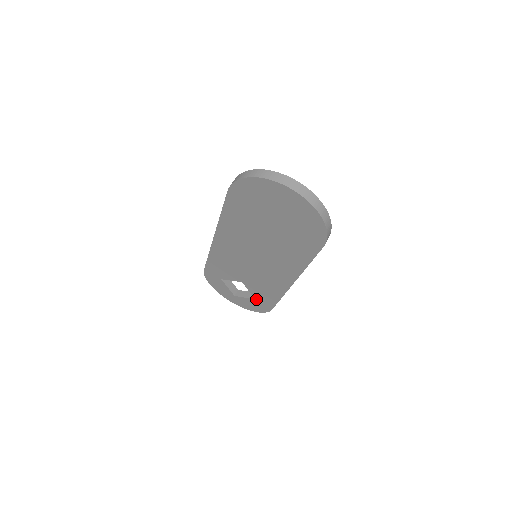
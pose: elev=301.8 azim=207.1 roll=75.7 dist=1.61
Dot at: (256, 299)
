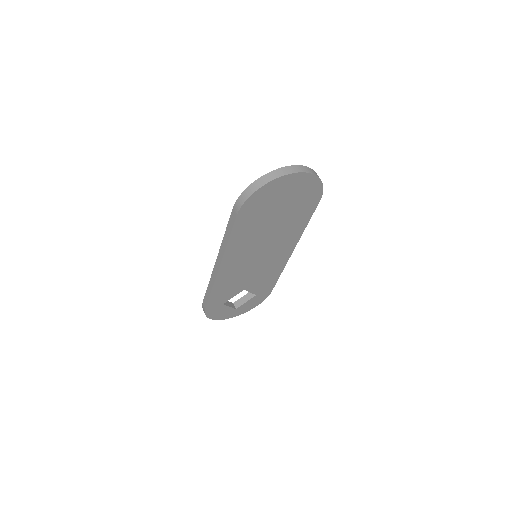
Dot at: (257, 294)
